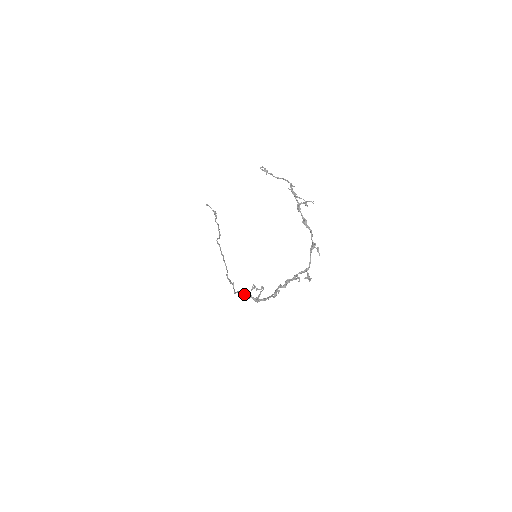
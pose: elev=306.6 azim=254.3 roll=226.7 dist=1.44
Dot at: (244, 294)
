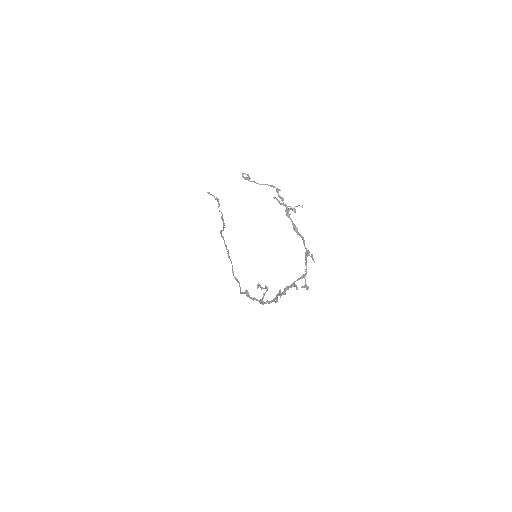
Dot at: (248, 296)
